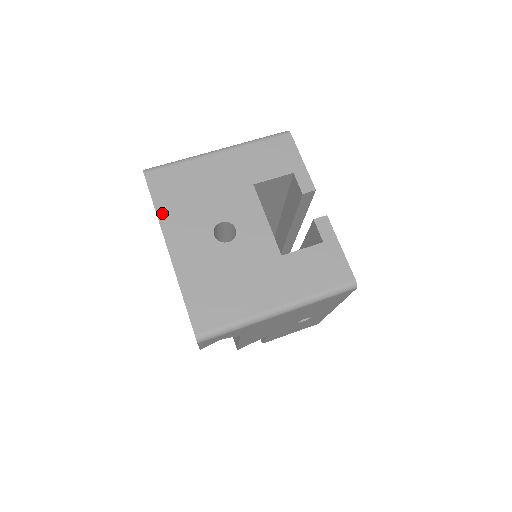
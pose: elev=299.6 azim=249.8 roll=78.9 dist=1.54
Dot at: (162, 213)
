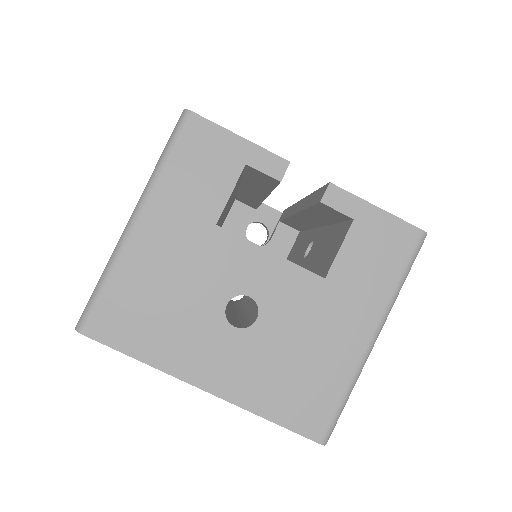
Dot at: (154, 359)
